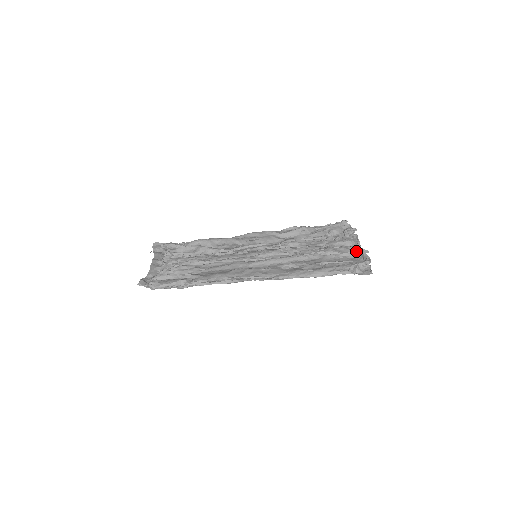
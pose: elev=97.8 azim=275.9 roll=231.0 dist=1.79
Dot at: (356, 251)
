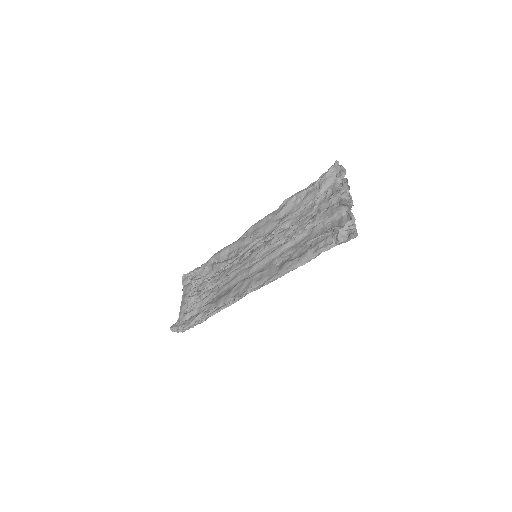
Dot at: (342, 208)
